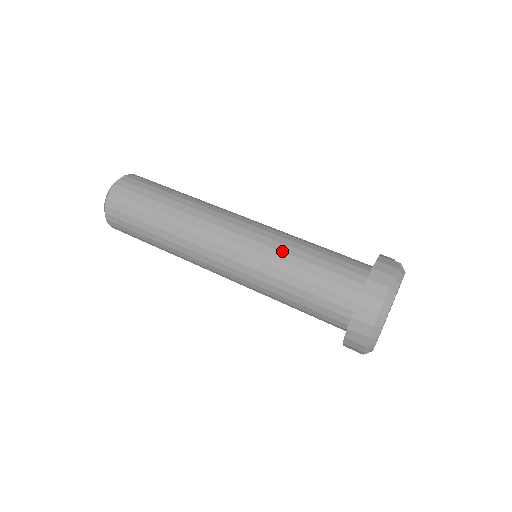
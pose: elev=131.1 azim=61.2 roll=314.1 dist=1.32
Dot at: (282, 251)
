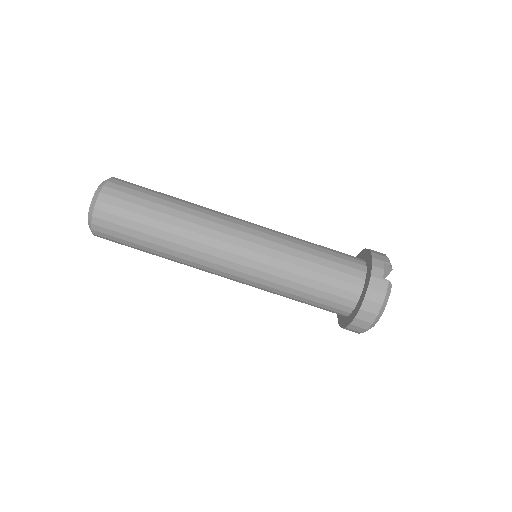
Dot at: (283, 278)
